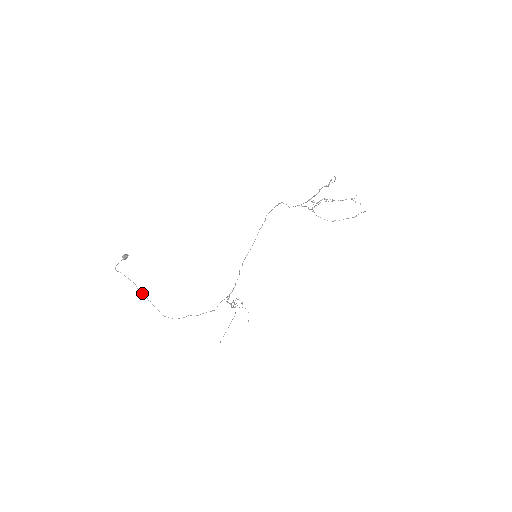
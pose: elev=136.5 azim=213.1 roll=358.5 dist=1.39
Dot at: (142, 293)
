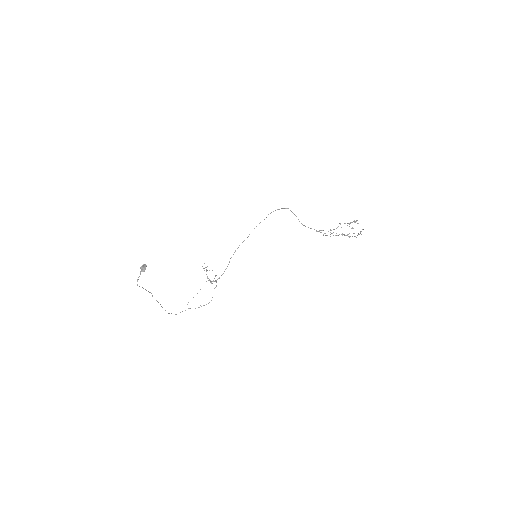
Dot at: (156, 300)
